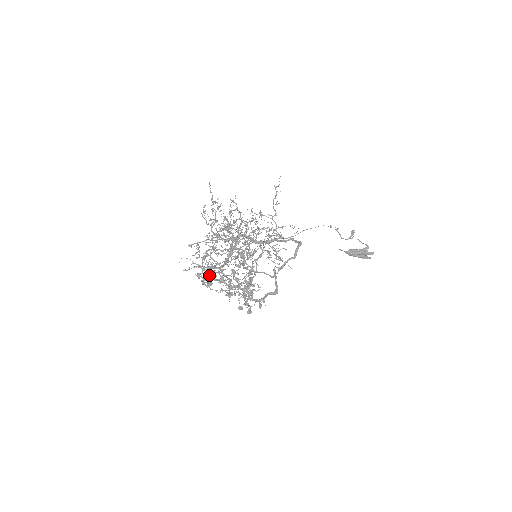
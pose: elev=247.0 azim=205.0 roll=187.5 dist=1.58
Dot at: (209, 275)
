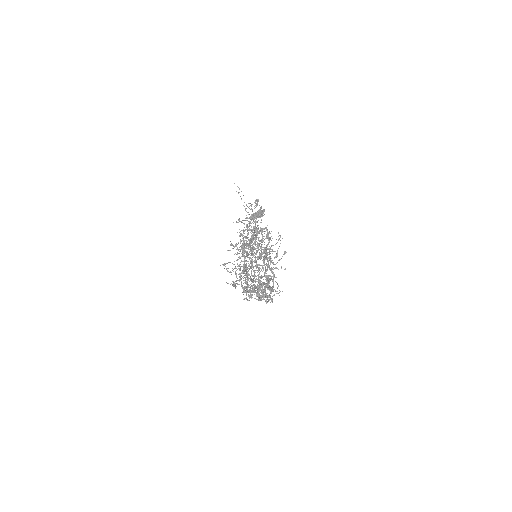
Dot at: (258, 291)
